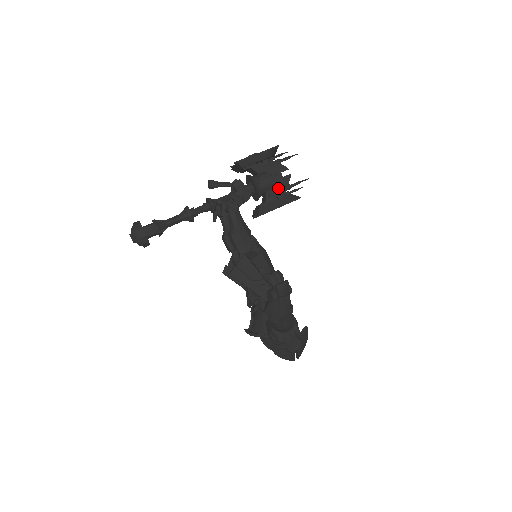
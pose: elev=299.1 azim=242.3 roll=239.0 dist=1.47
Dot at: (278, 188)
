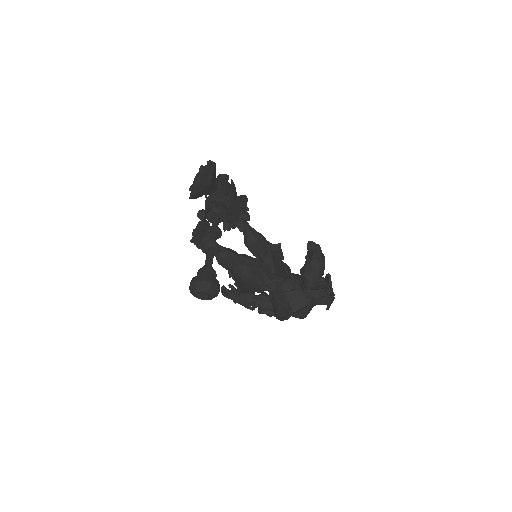
Dot at: (234, 194)
